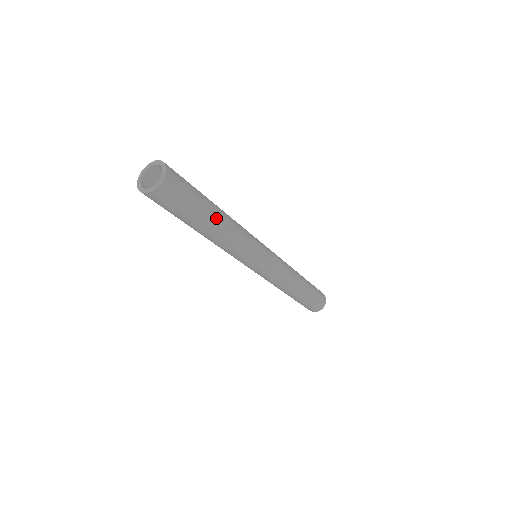
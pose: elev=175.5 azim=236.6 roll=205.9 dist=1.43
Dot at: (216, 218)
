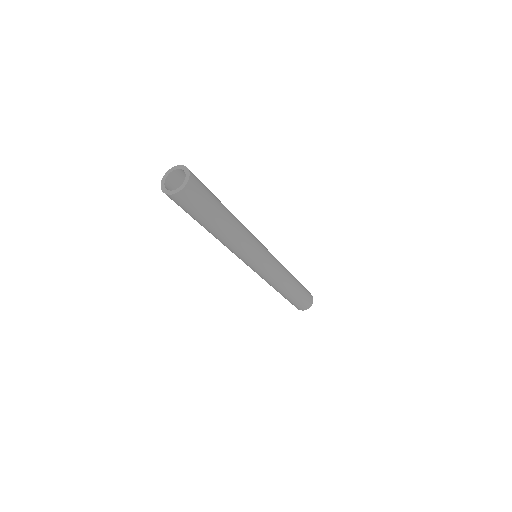
Dot at: (214, 231)
